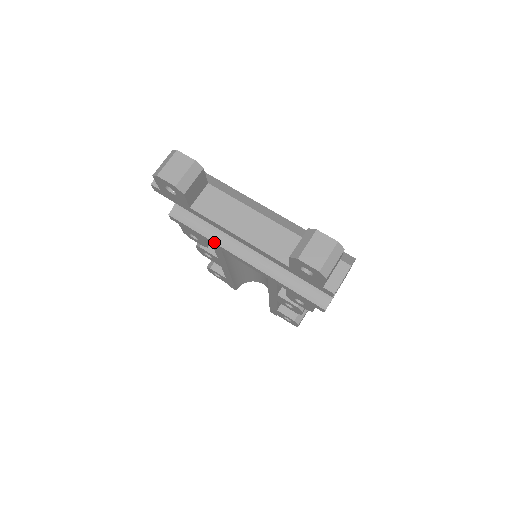
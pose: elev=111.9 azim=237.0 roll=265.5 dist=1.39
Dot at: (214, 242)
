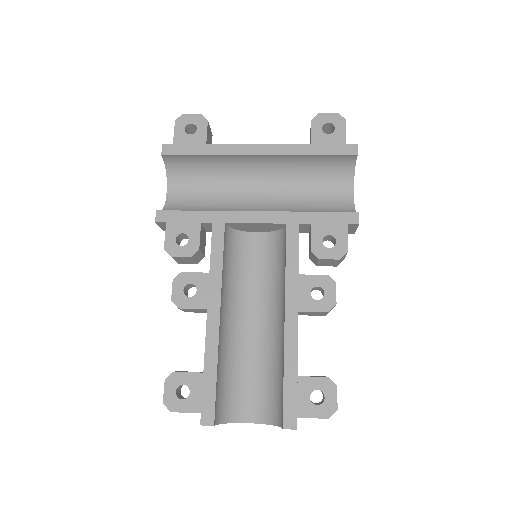
Dot at: (217, 211)
